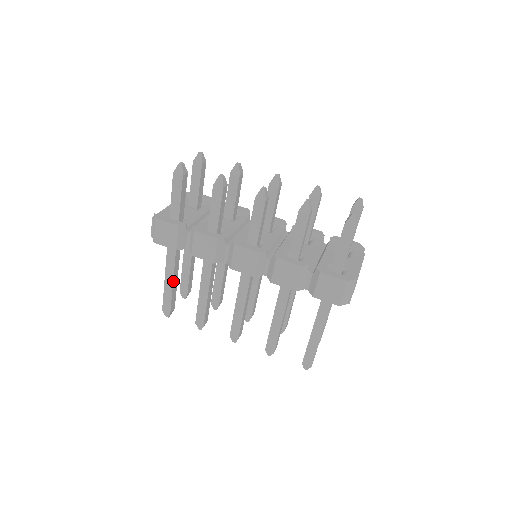
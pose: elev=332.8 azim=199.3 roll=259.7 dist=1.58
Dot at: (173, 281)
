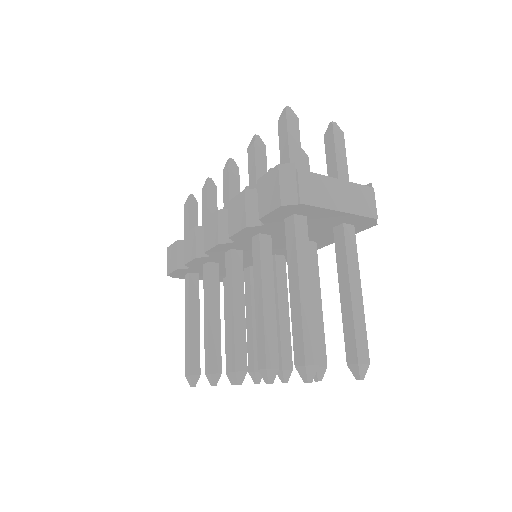
Dot at: (190, 325)
